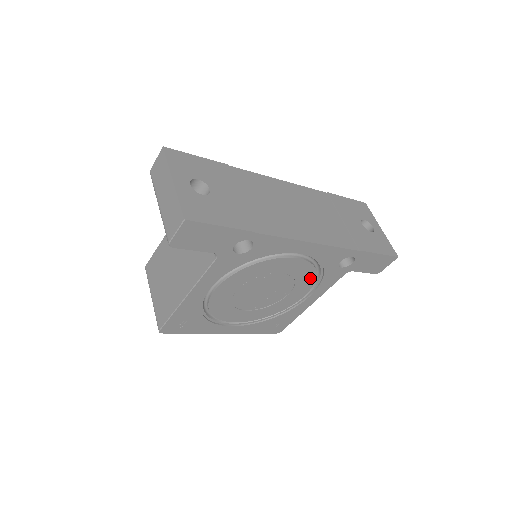
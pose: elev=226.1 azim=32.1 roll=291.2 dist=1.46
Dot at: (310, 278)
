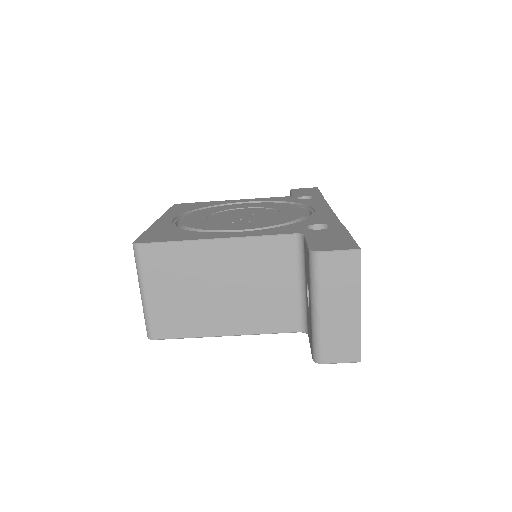
Dot at: occluded
